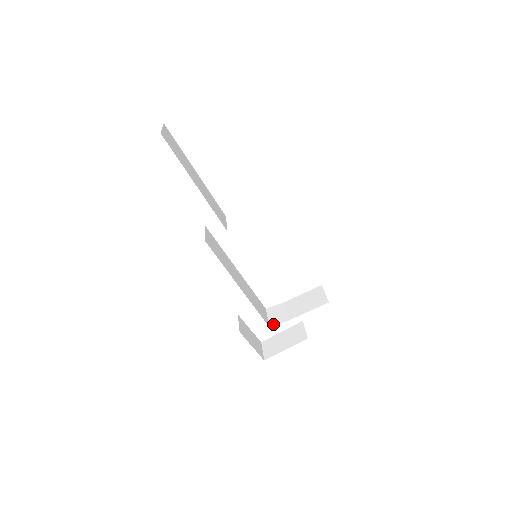
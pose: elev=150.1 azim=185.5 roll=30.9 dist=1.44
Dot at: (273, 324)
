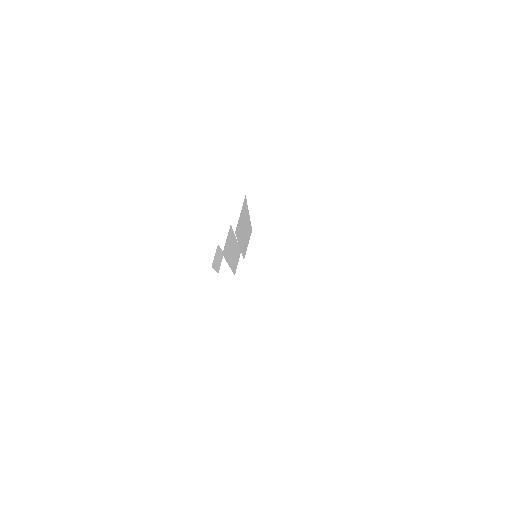
Dot at: (239, 275)
